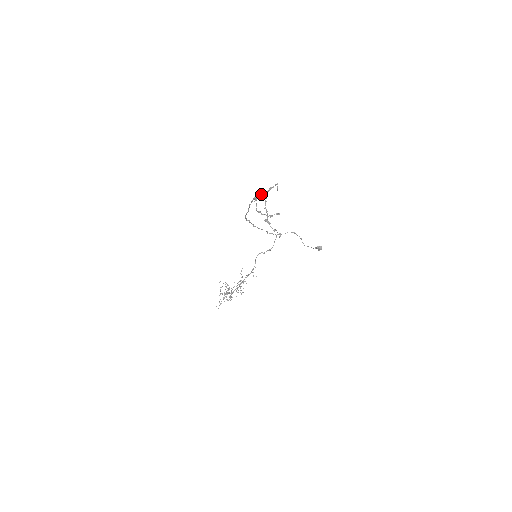
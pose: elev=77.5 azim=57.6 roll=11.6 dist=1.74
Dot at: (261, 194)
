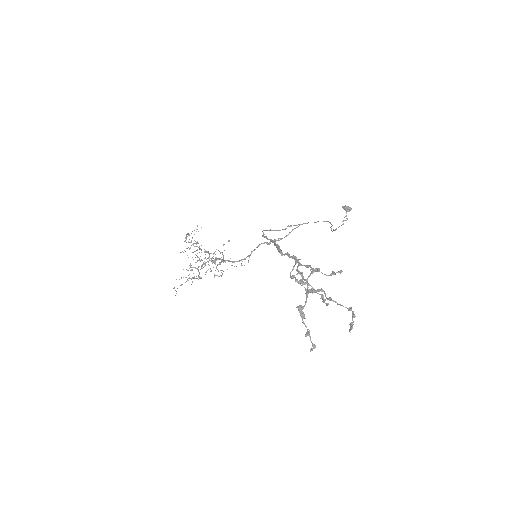
Dot at: (311, 268)
